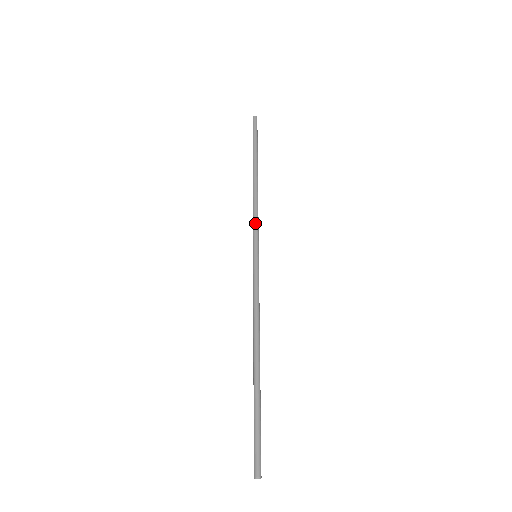
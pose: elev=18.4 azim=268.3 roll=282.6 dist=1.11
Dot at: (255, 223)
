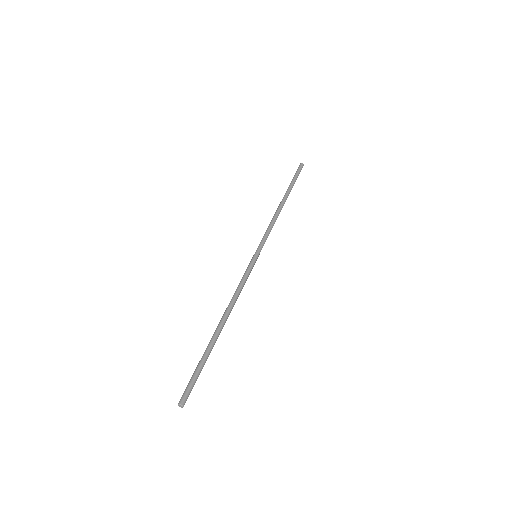
Dot at: (265, 233)
